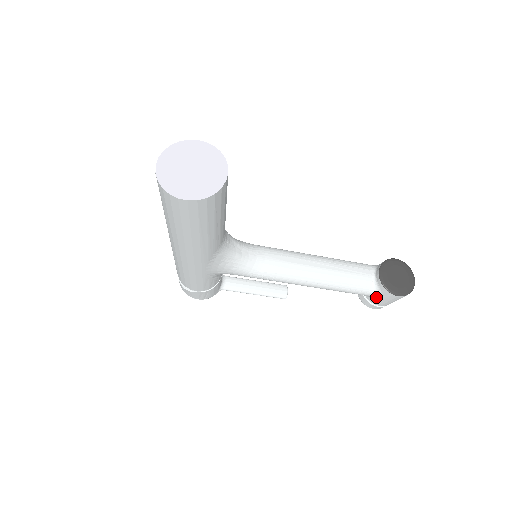
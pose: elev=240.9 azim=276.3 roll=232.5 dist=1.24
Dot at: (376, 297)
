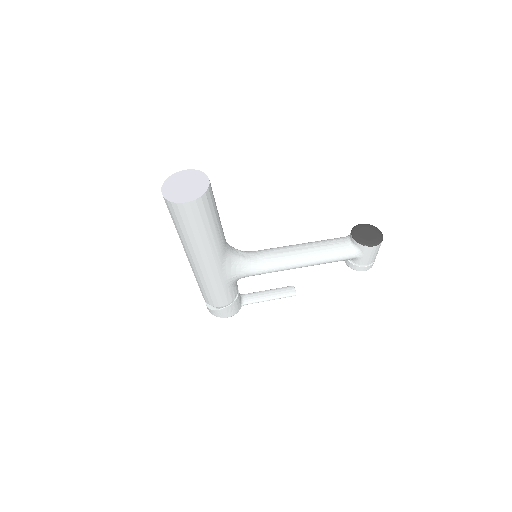
Dot at: (359, 257)
